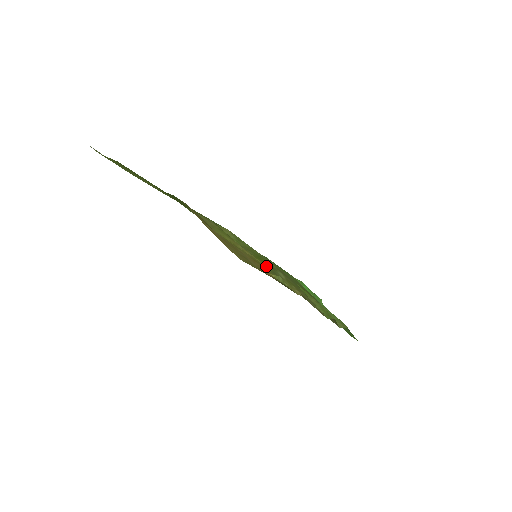
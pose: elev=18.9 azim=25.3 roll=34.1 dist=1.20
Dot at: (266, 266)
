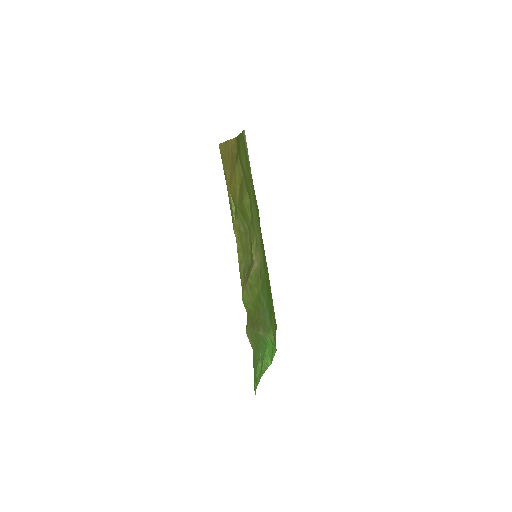
Dot at: (238, 206)
